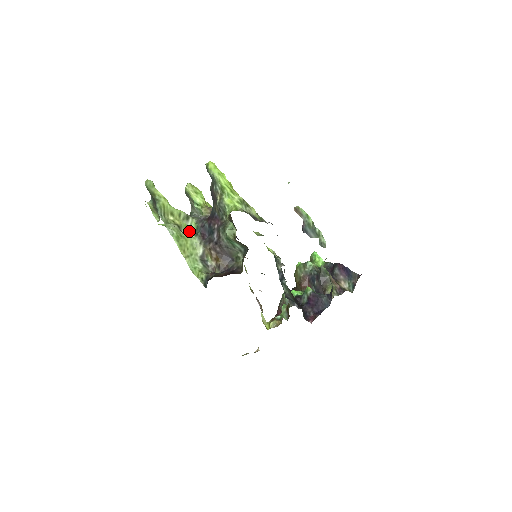
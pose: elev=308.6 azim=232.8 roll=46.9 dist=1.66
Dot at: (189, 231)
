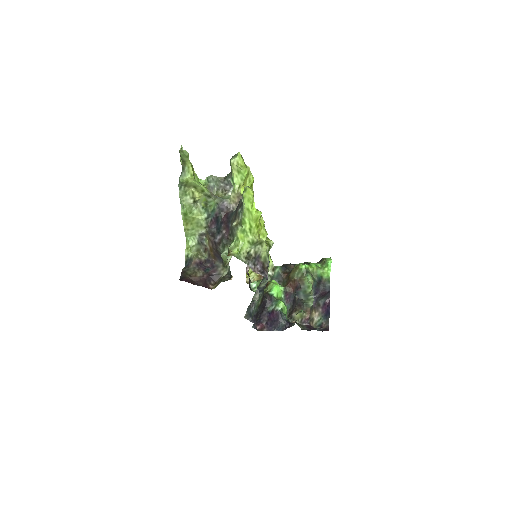
Dot at: (207, 204)
